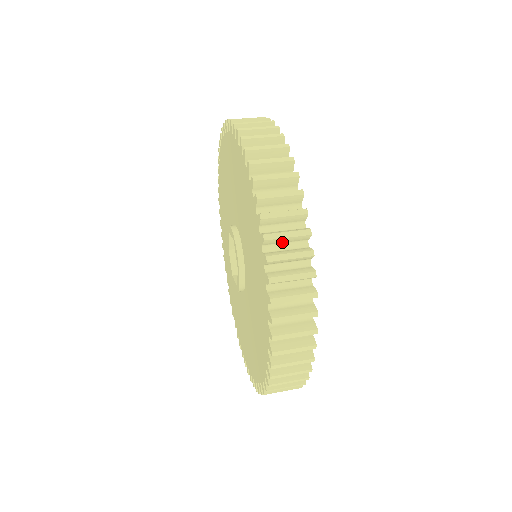
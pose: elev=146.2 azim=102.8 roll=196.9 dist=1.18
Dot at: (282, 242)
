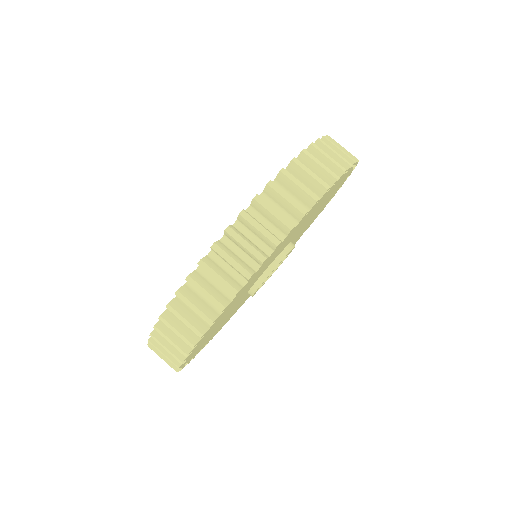
Dot at: occluded
